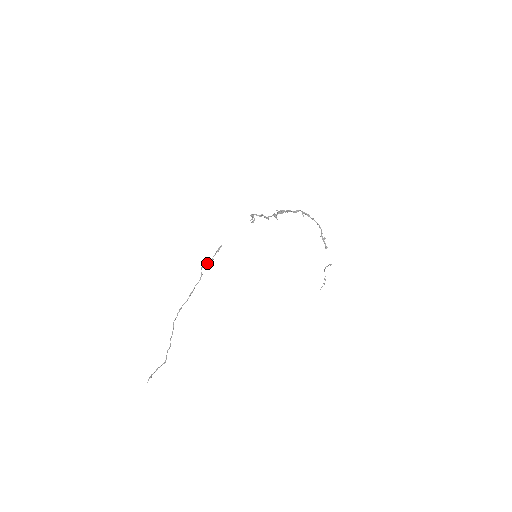
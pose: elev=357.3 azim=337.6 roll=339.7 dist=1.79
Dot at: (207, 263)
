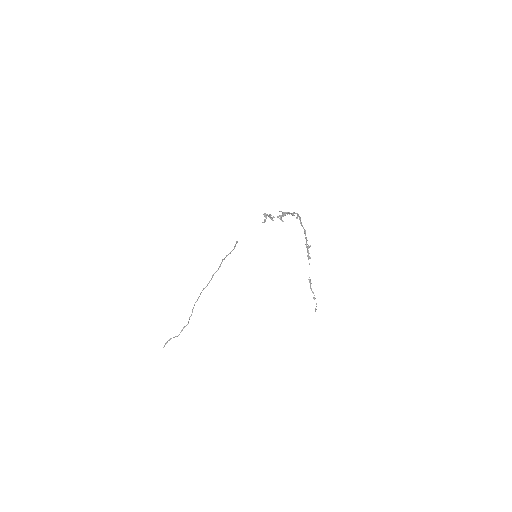
Dot at: occluded
